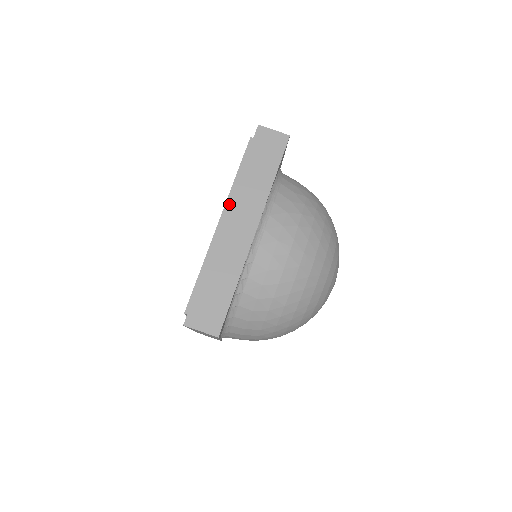
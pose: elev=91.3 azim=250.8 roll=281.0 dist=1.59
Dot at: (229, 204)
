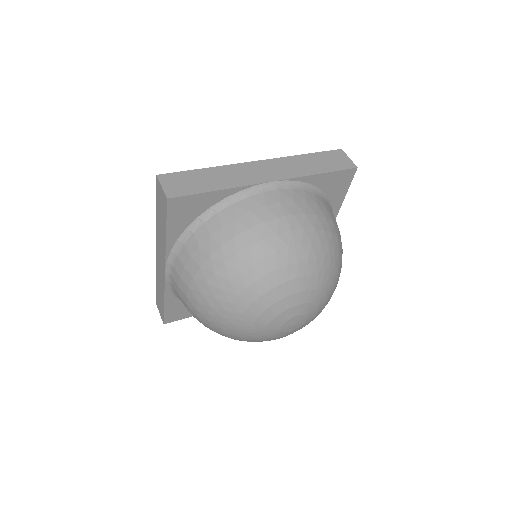
Dot at: (272, 159)
